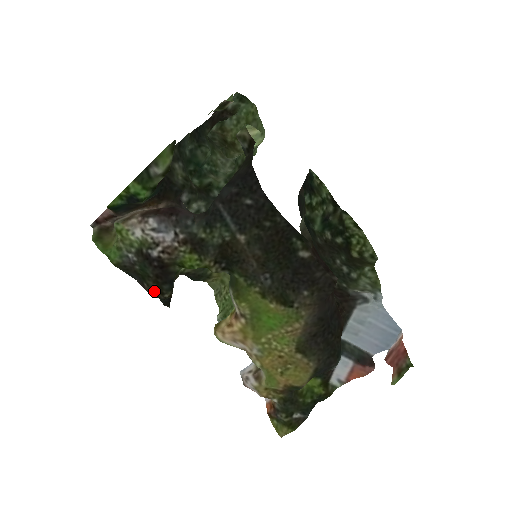
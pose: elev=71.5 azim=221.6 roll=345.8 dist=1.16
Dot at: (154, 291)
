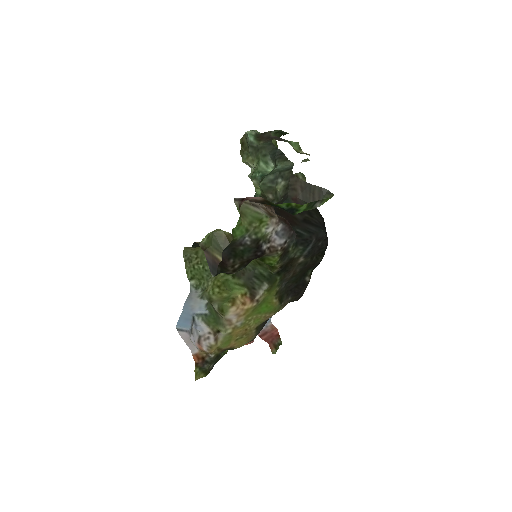
Dot at: (232, 267)
